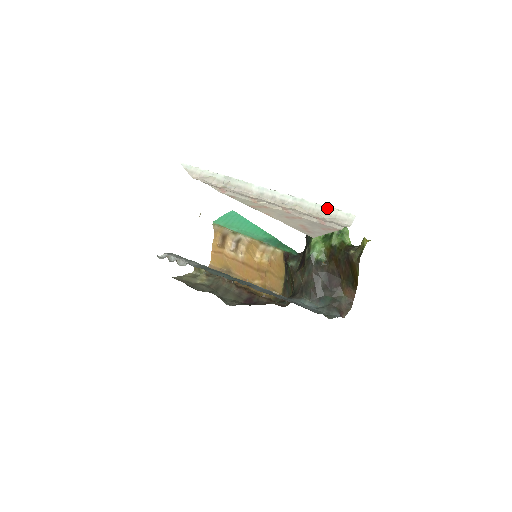
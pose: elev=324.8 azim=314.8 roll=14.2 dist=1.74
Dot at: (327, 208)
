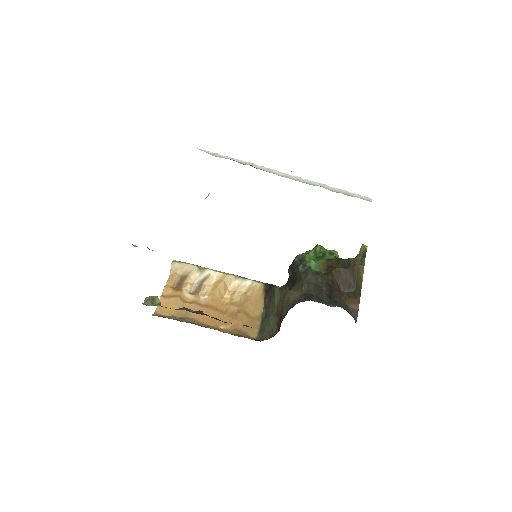
Dot at: (347, 191)
